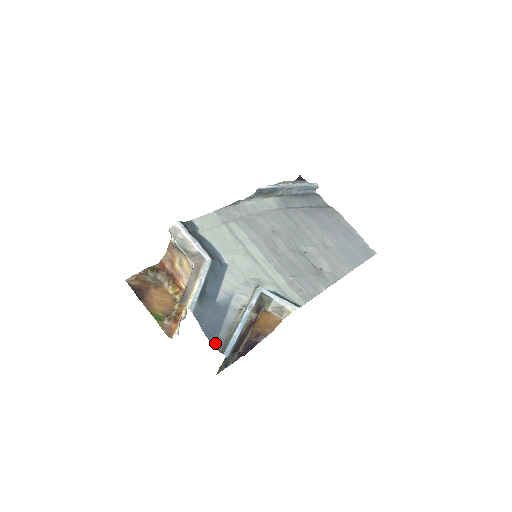
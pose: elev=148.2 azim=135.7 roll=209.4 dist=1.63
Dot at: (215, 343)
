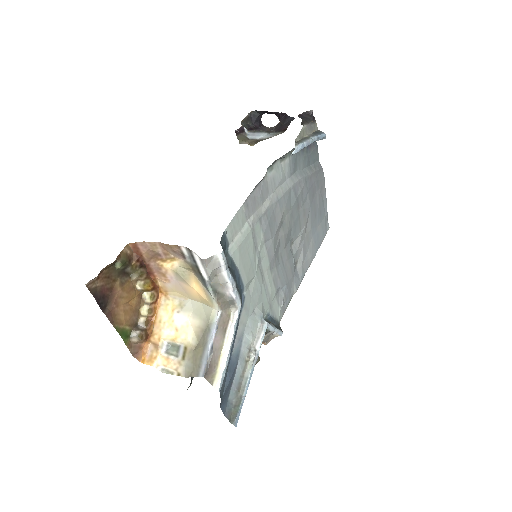
Dot at: (226, 411)
